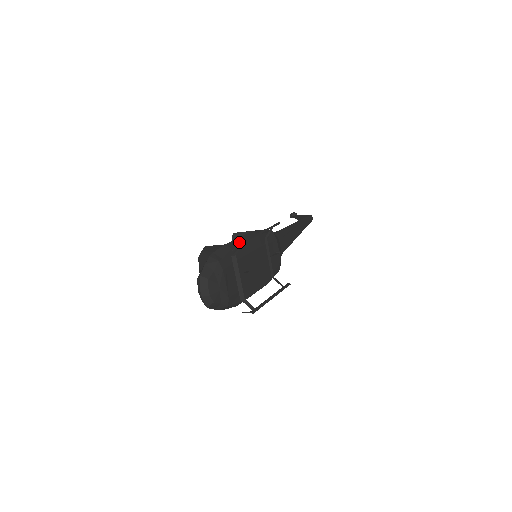
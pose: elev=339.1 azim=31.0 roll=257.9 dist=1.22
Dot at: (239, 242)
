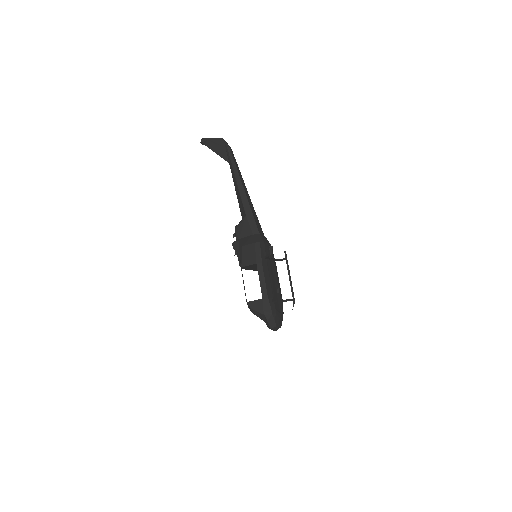
Dot at: (264, 286)
